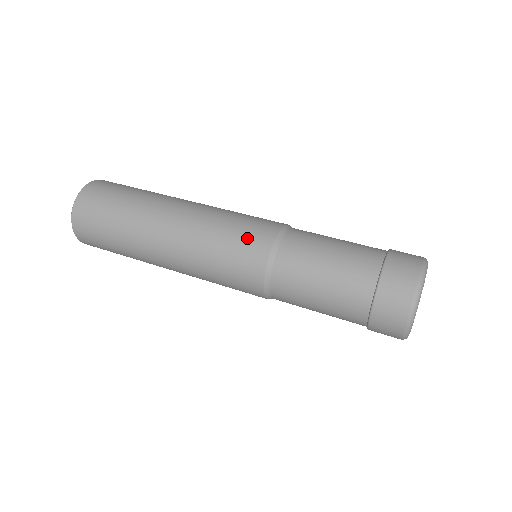
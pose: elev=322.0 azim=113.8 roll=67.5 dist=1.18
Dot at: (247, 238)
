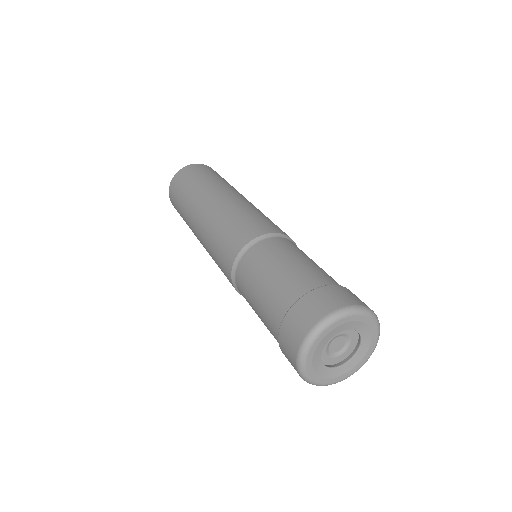
Dot at: (270, 223)
